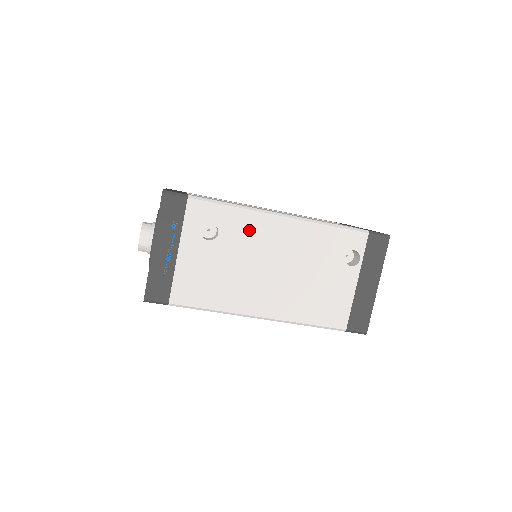
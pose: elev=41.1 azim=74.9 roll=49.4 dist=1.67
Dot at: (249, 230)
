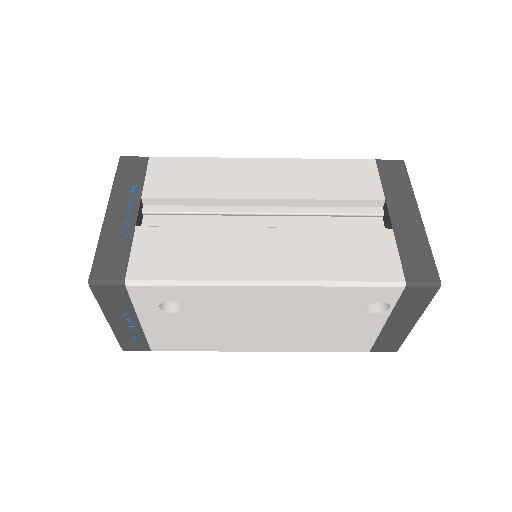
Dot at: (223, 301)
